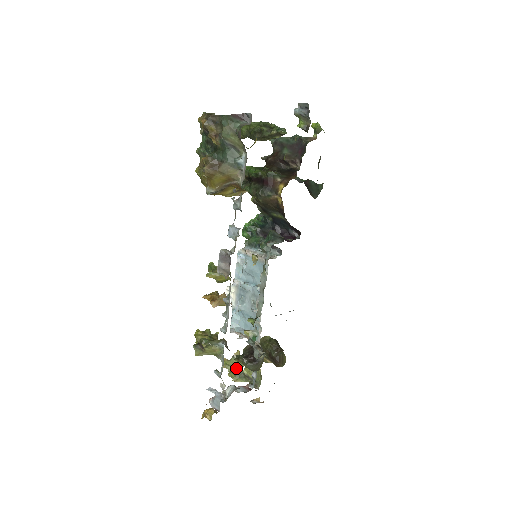
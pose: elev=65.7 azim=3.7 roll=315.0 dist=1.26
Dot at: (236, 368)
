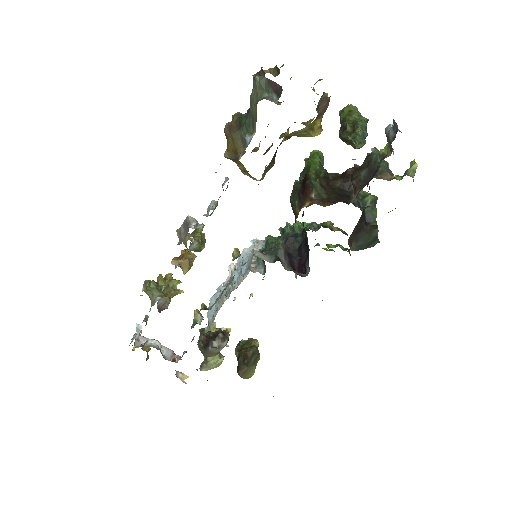
Dot at: occluded
